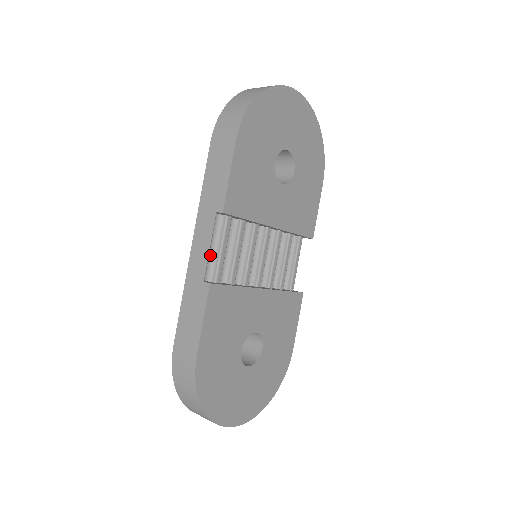
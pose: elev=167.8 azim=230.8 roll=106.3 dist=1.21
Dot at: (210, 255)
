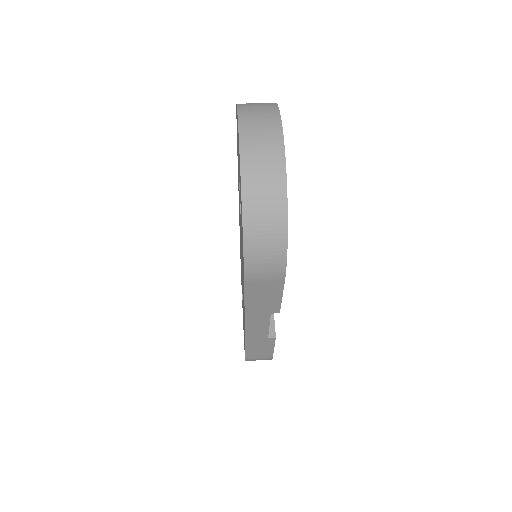
Dot at: occluded
